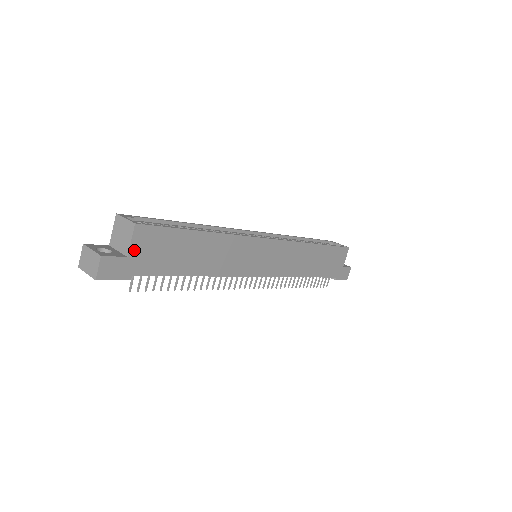
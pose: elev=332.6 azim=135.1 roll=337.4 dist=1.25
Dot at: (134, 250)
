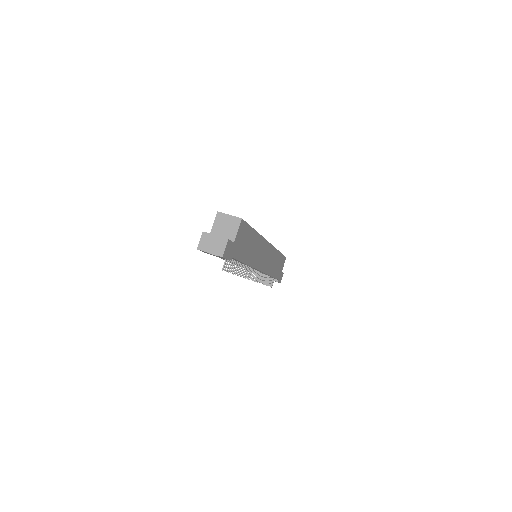
Dot at: (237, 238)
